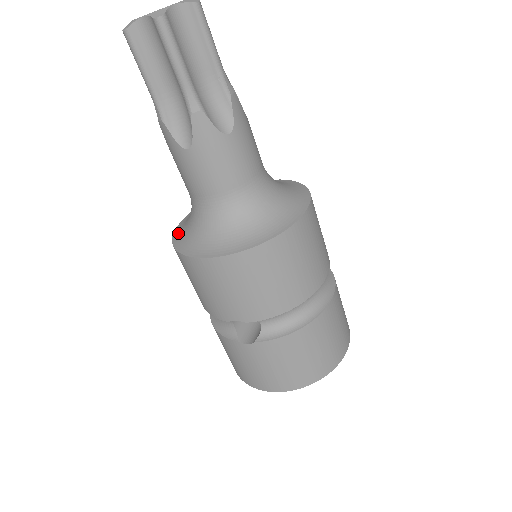
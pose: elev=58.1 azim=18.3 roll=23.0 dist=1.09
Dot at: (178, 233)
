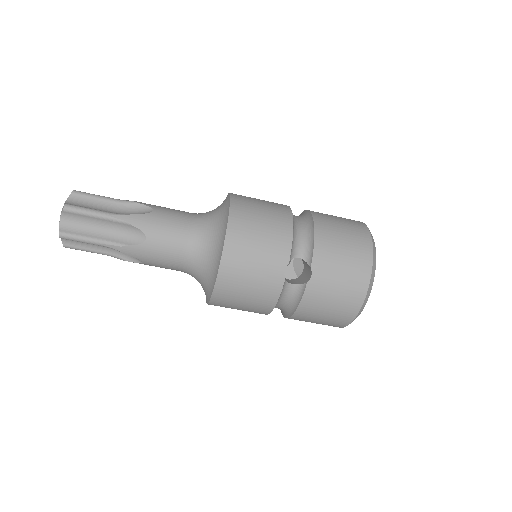
Dot at: (207, 297)
